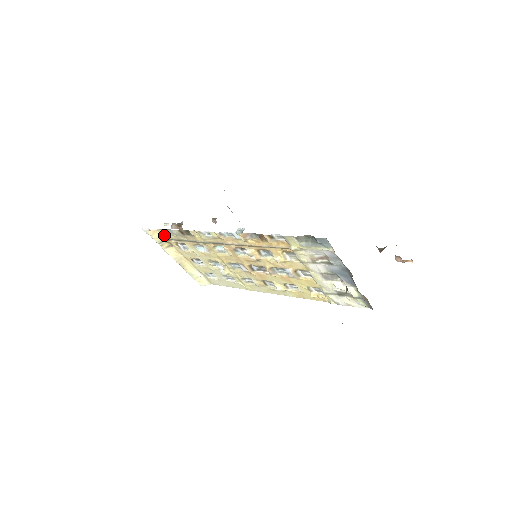
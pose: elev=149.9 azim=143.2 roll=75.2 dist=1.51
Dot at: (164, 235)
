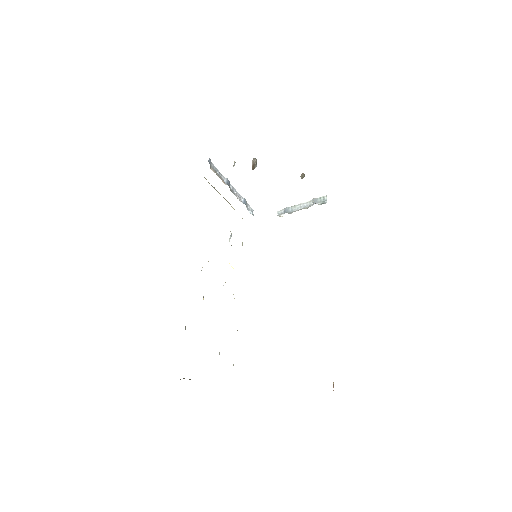
Dot at: occluded
